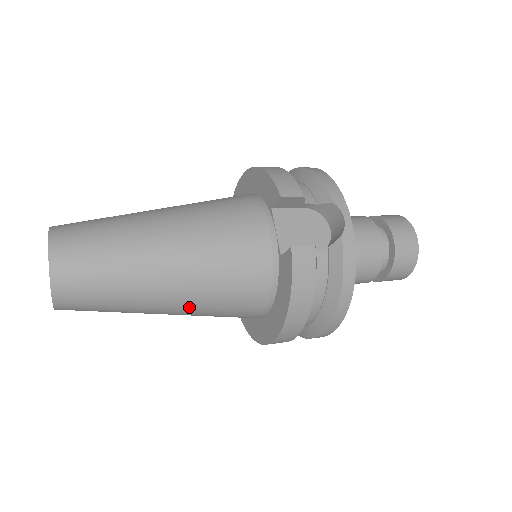
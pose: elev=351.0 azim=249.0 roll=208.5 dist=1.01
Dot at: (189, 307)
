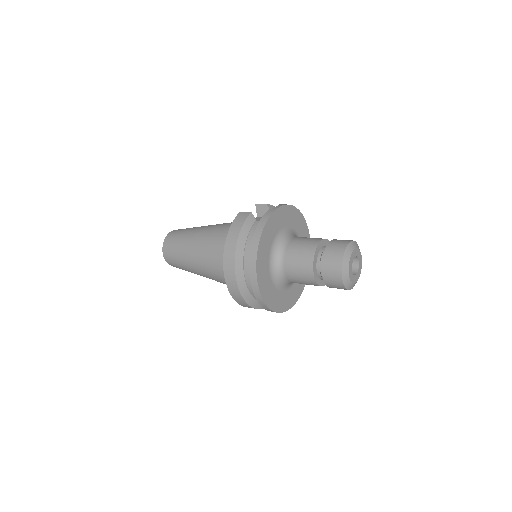
Dot at: (202, 255)
